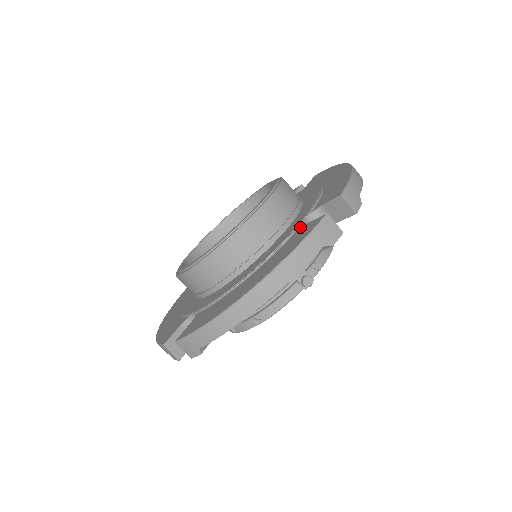
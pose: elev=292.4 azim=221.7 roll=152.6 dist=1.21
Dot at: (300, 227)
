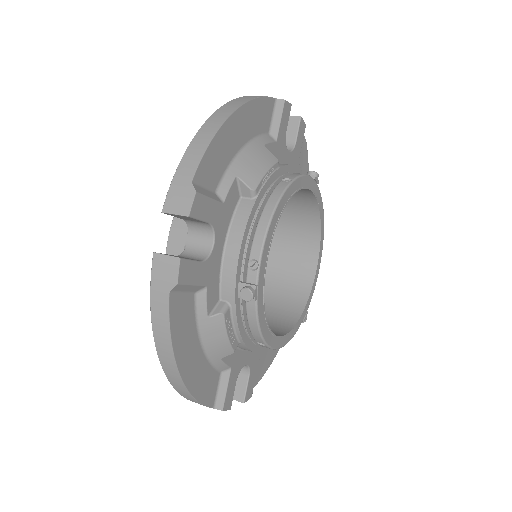
Dot at: occluded
